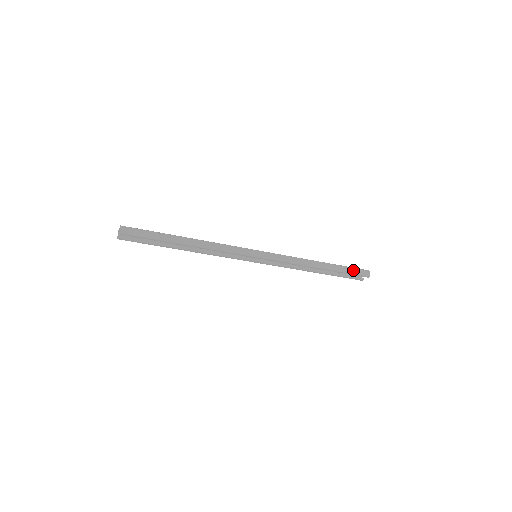
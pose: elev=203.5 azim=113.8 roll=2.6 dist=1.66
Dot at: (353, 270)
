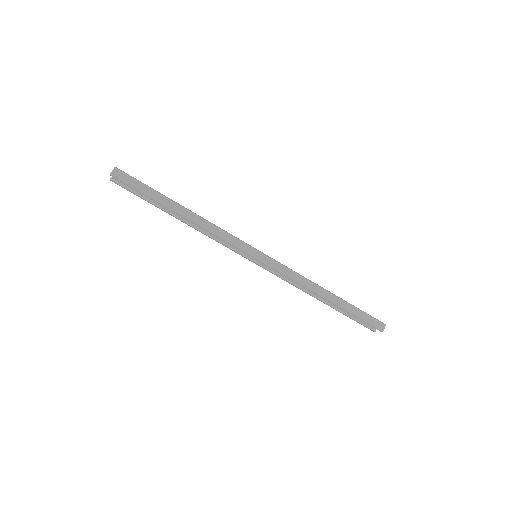
Dot at: (365, 316)
